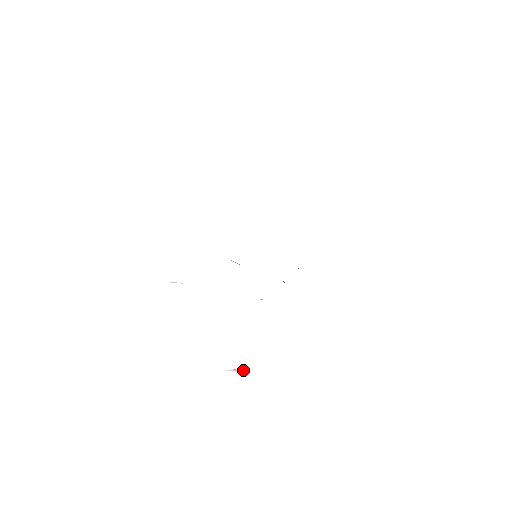
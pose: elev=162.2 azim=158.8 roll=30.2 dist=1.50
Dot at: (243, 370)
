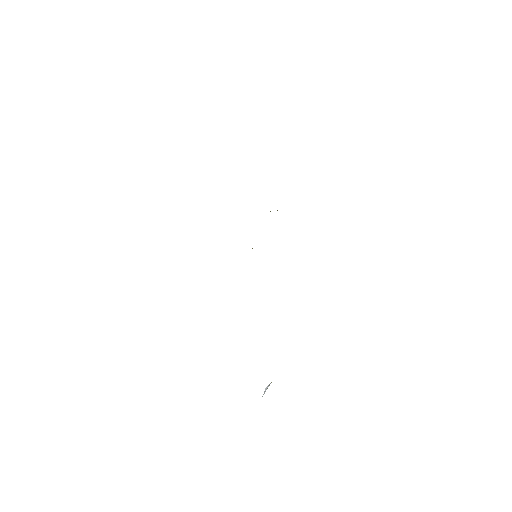
Dot at: occluded
